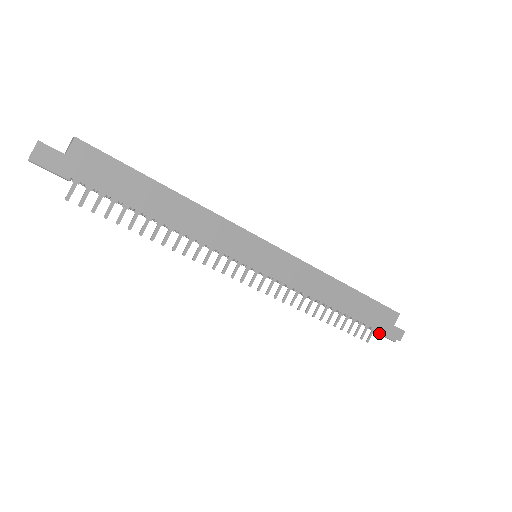
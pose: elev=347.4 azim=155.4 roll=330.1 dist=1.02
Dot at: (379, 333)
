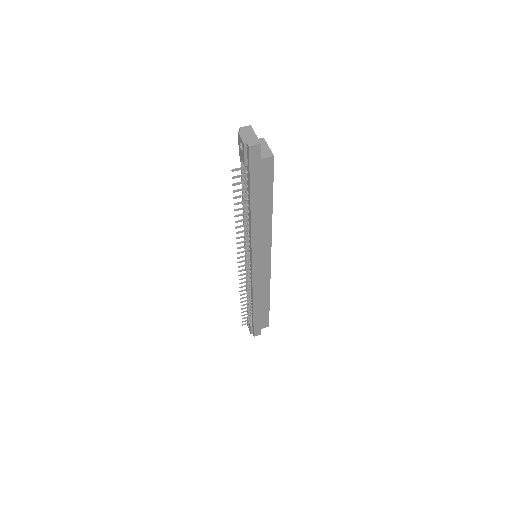
Dot at: (251, 326)
